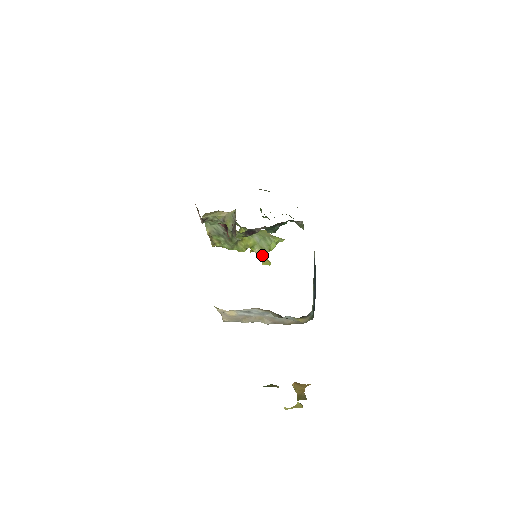
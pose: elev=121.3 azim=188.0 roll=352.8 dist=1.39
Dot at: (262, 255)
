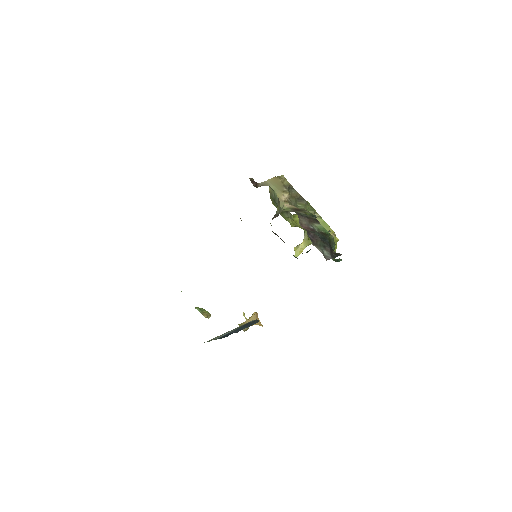
Dot at: (304, 242)
